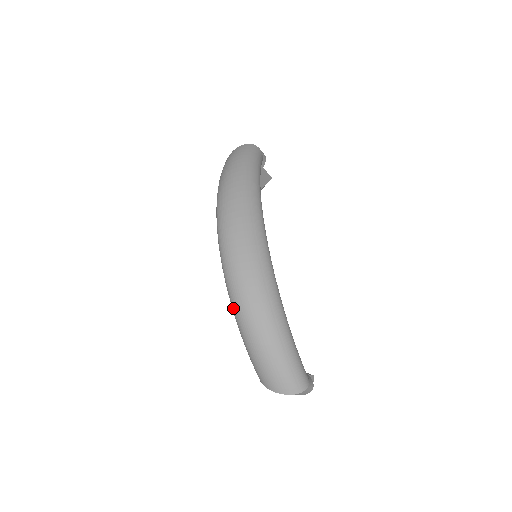
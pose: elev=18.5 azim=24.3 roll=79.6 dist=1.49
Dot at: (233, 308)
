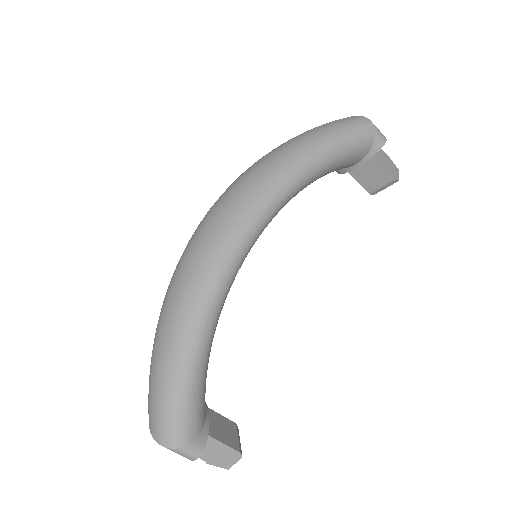
Dot at: occluded
